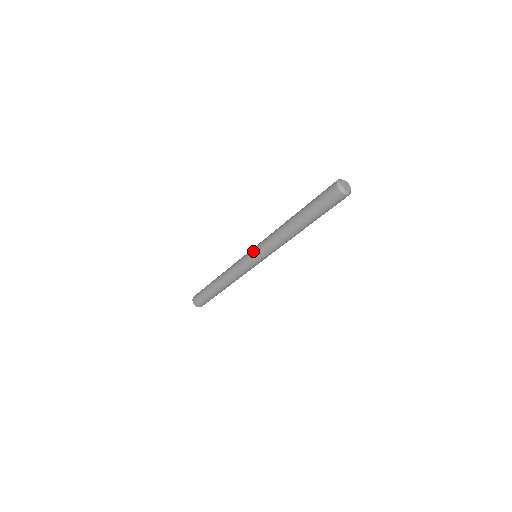
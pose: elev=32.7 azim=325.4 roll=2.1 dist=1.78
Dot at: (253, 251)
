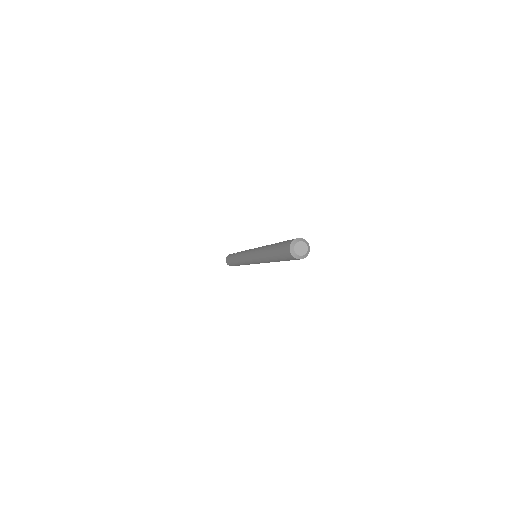
Dot at: occluded
